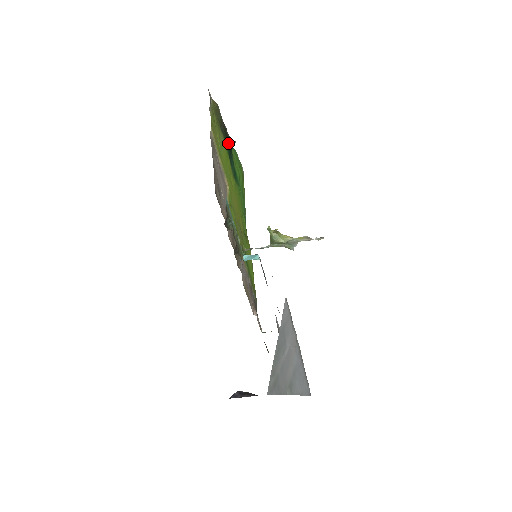
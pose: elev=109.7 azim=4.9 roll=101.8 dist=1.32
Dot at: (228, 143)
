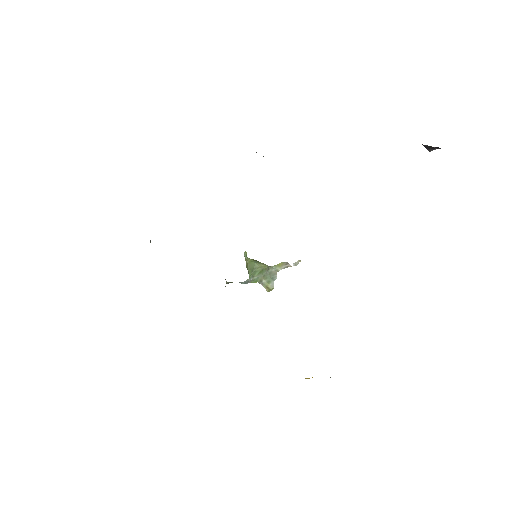
Dot at: occluded
